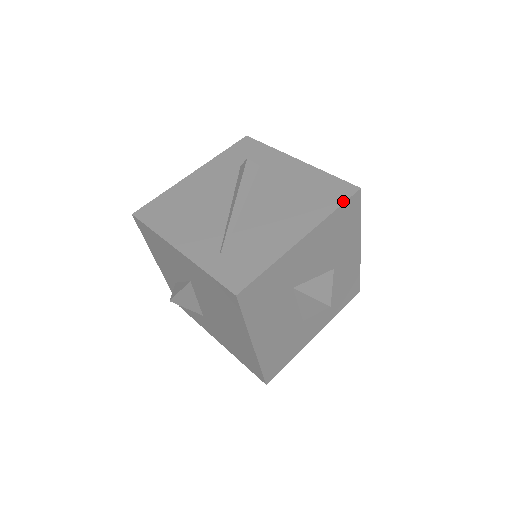
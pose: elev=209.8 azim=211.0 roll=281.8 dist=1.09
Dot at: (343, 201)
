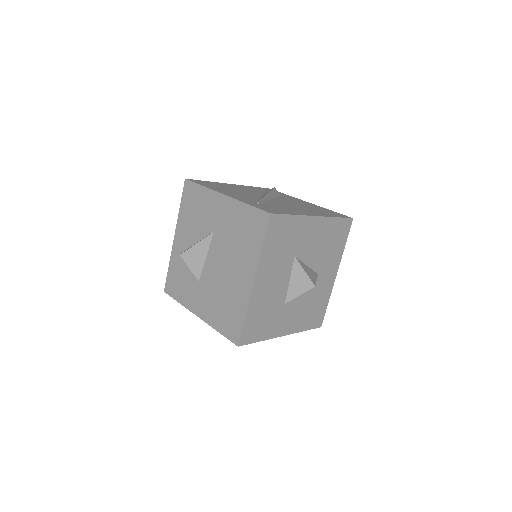
Dot at: (342, 217)
